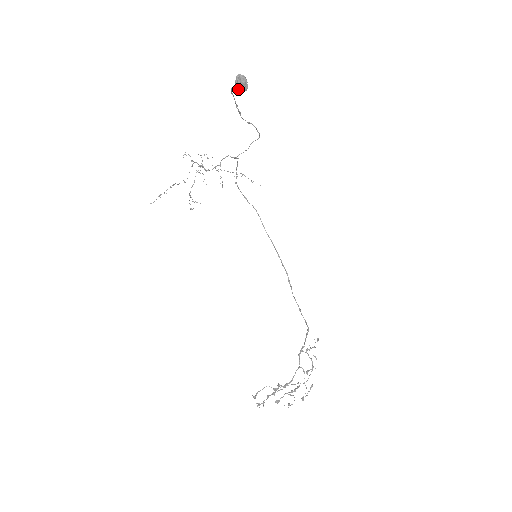
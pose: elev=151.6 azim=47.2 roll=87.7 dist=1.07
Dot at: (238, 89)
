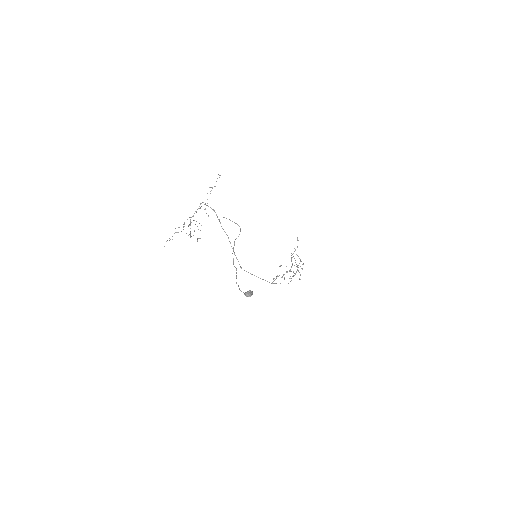
Dot at: occluded
